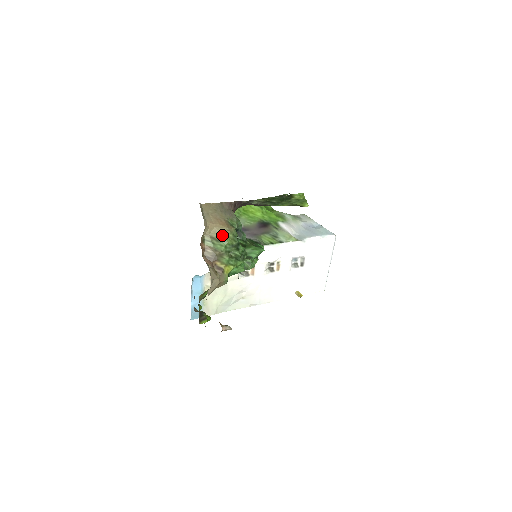
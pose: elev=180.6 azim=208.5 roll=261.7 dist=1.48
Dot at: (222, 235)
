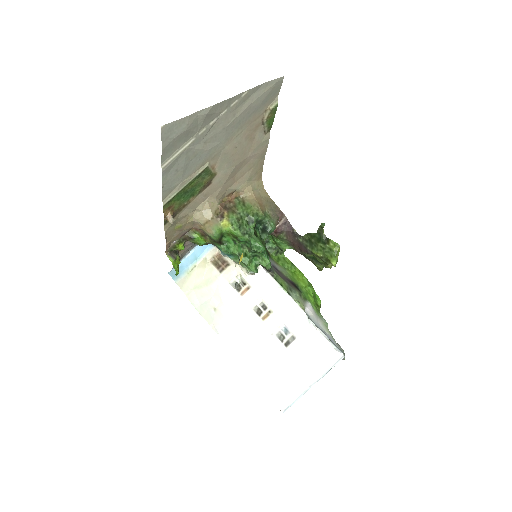
Dot at: (251, 205)
